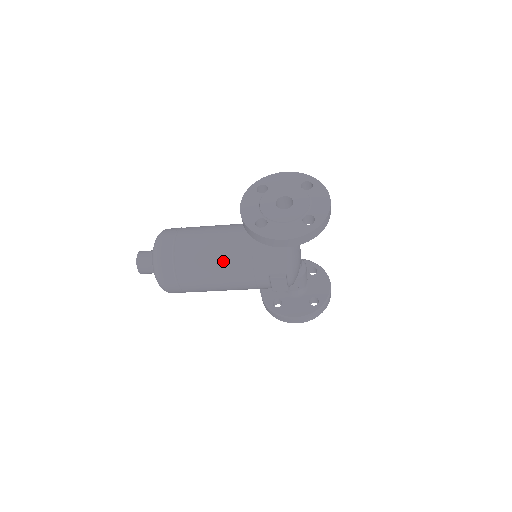
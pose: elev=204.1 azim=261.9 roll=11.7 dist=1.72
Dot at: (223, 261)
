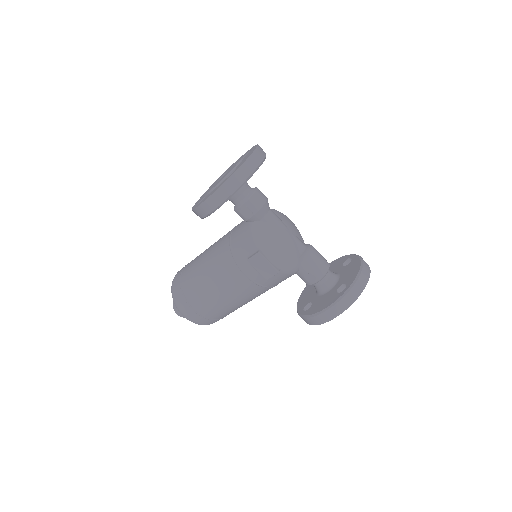
Dot at: (211, 264)
